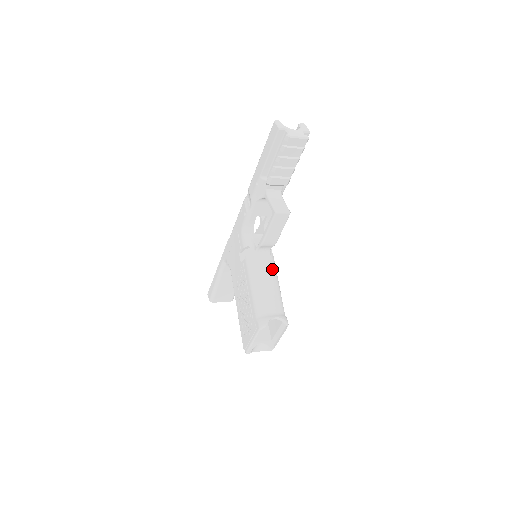
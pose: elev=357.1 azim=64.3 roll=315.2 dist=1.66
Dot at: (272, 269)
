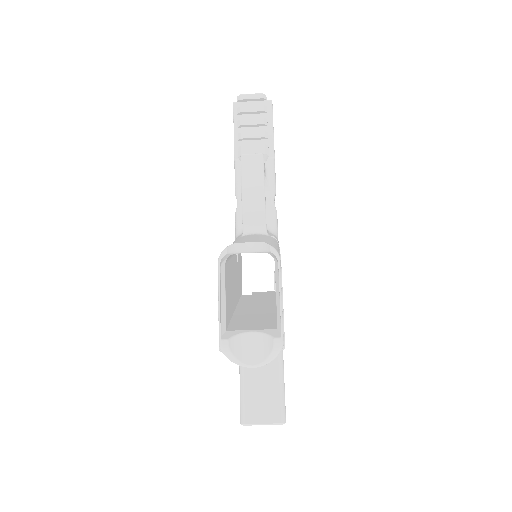
Dot at: (266, 238)
